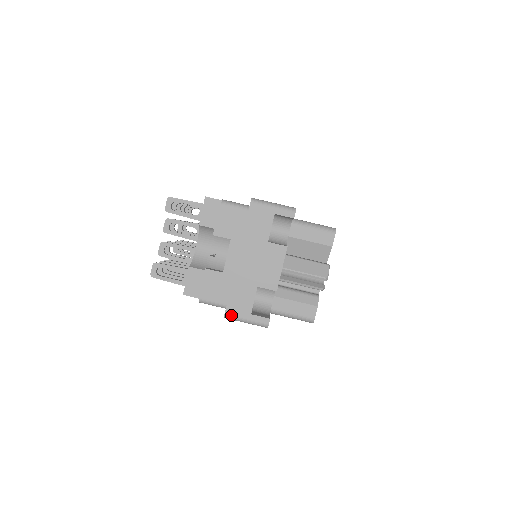
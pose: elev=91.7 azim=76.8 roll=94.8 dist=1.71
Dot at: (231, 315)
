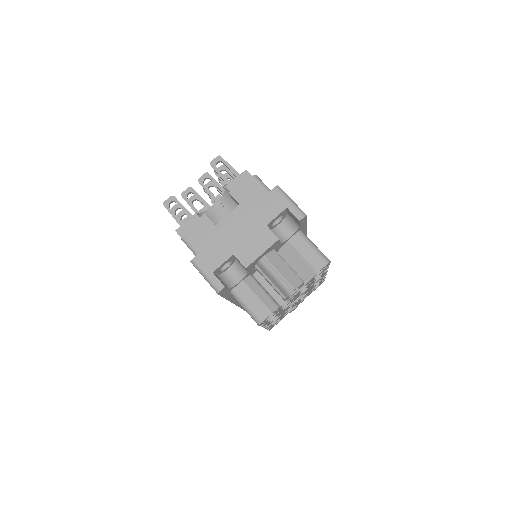
Dot at: (197, 262)
